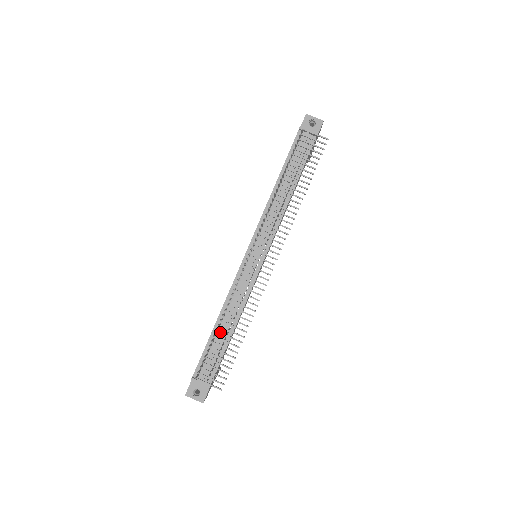
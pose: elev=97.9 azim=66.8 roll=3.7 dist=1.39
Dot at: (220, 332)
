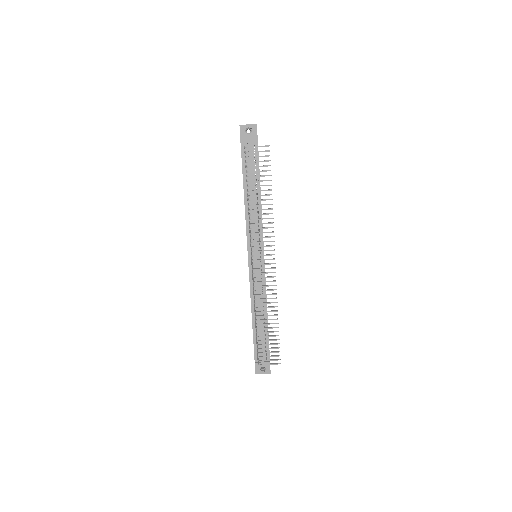
Dot at: (259, 328)
